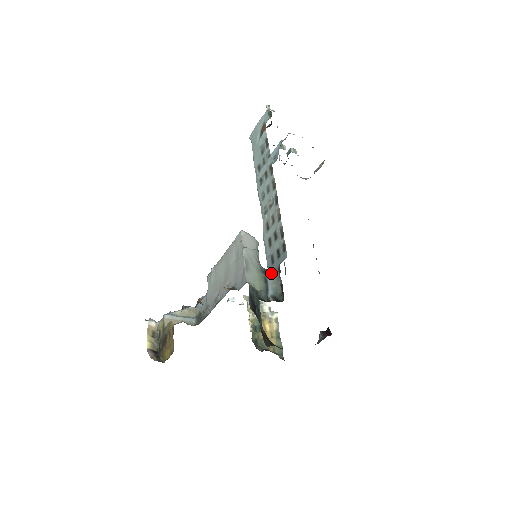
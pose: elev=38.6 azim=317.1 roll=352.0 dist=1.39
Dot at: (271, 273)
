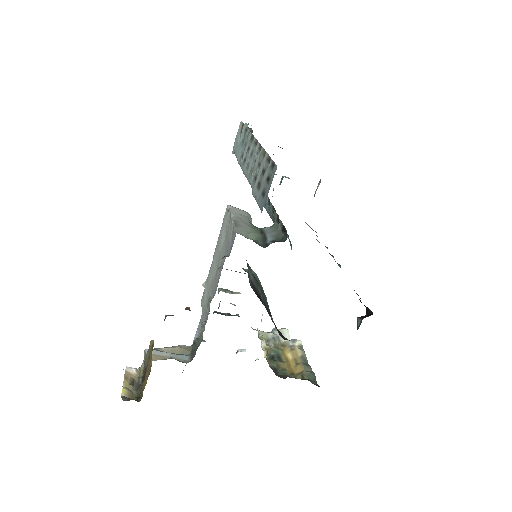
Dot at: (268, 227)
